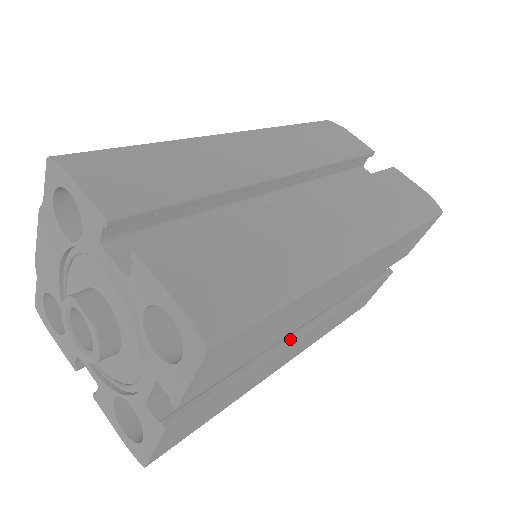
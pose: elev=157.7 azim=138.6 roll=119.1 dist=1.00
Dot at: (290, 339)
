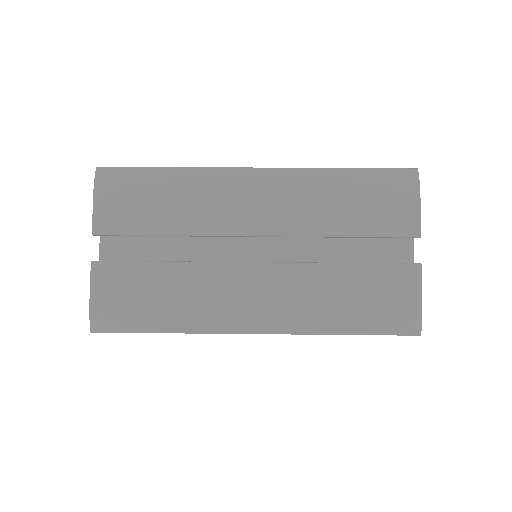
Dot at: occluded
